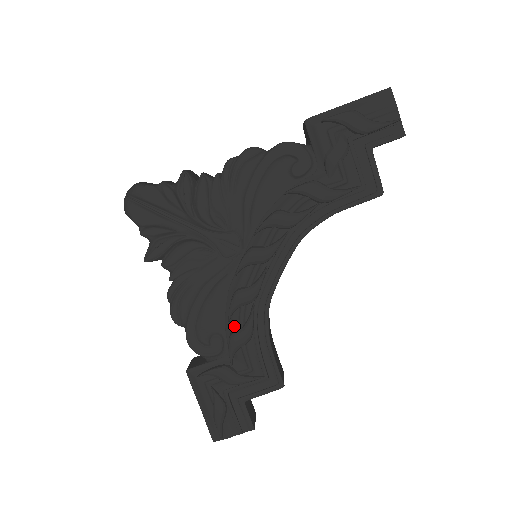
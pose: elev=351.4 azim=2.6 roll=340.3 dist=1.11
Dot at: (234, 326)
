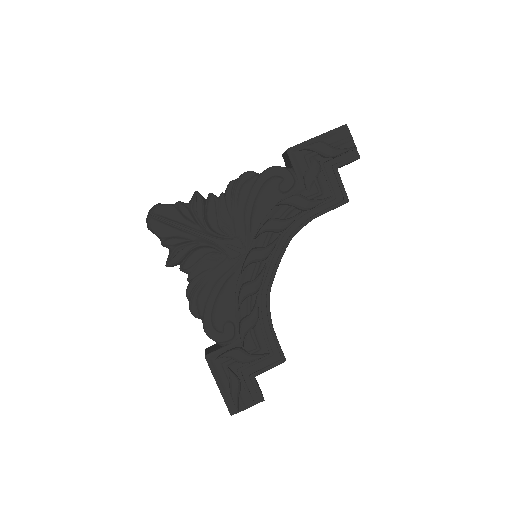
Dot at: (243, 314)
